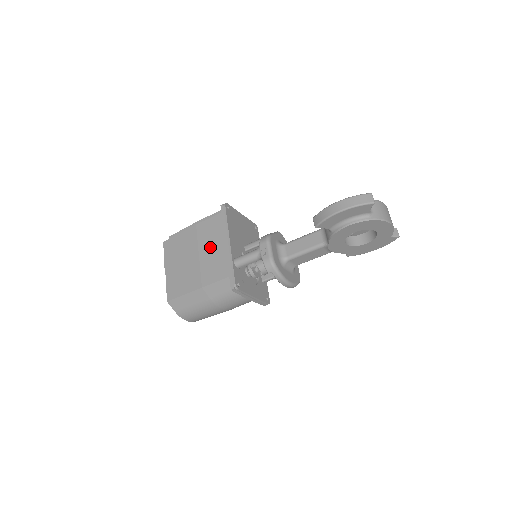
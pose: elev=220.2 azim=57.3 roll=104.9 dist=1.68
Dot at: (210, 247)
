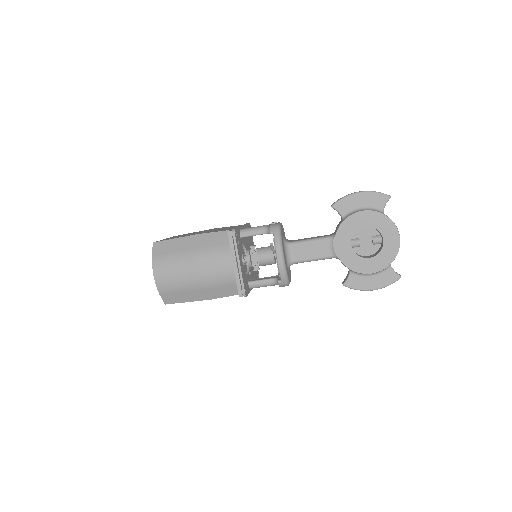
Dot at: occluded
